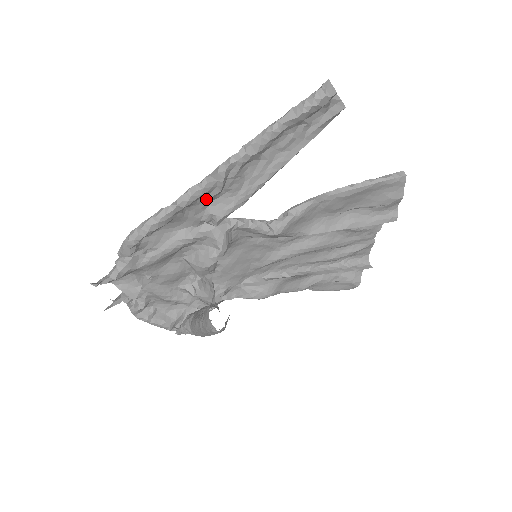
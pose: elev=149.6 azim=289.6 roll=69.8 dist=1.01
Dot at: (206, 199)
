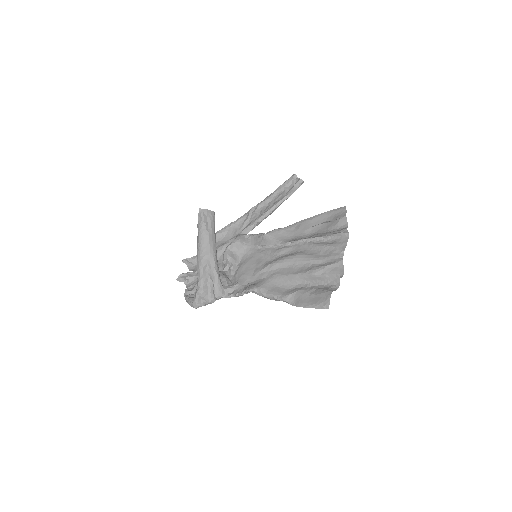
Dot at: (242, 224)
